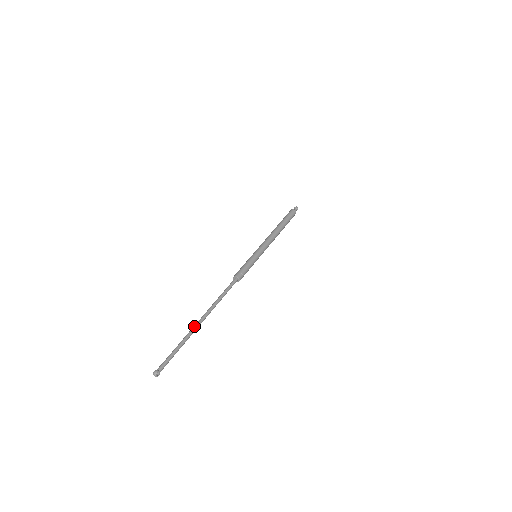
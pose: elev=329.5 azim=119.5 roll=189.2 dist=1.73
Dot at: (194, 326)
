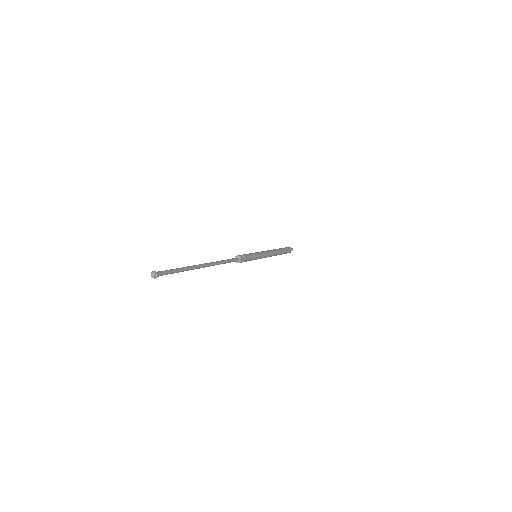
Dot at: occluded
